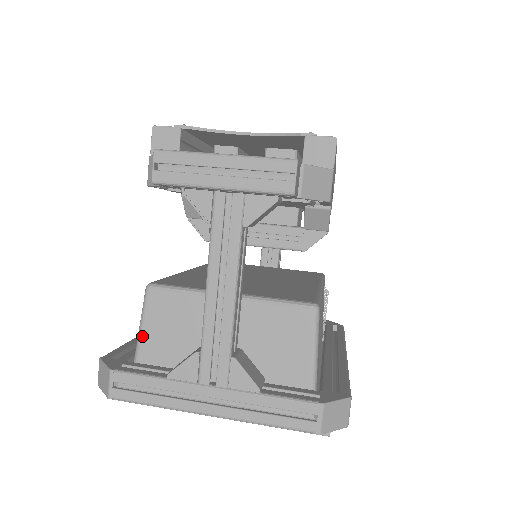
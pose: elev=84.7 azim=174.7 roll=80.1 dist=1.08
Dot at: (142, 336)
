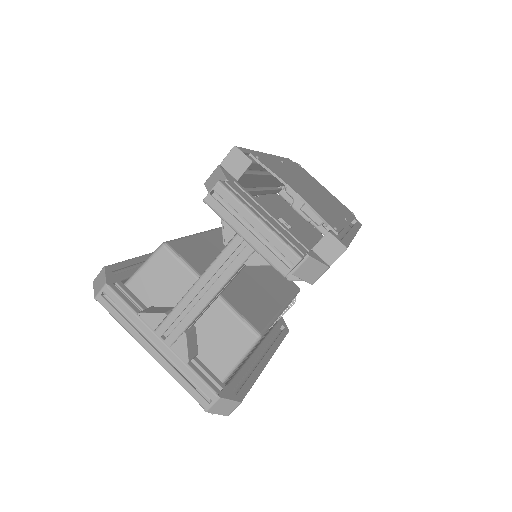
Dot at: (140, 272)
